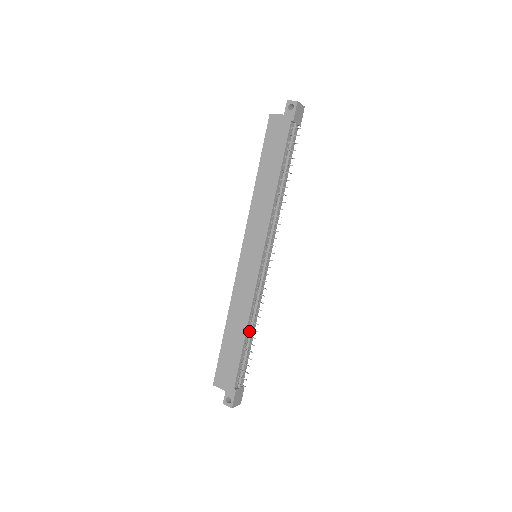
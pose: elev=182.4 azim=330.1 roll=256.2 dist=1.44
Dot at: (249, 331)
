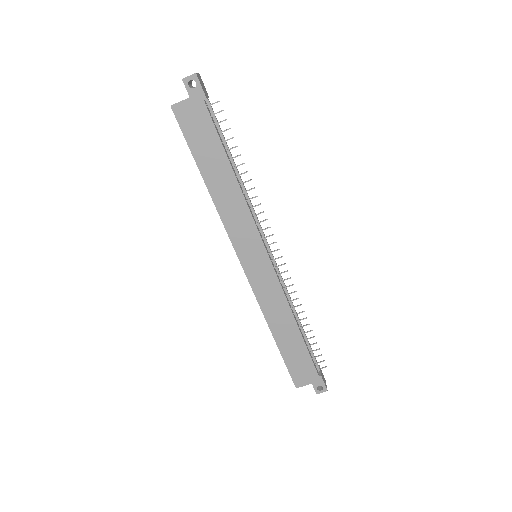
Dot at: (297, 323)
